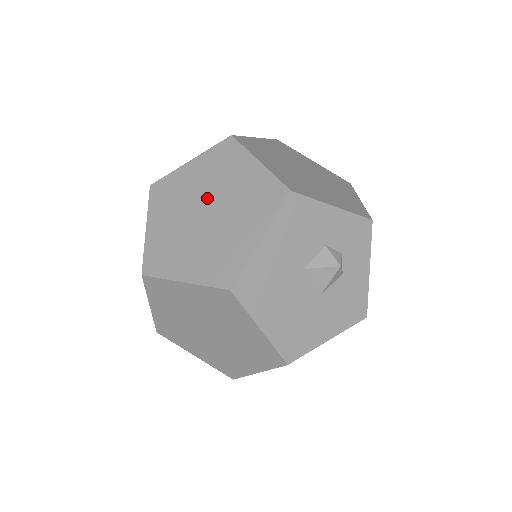
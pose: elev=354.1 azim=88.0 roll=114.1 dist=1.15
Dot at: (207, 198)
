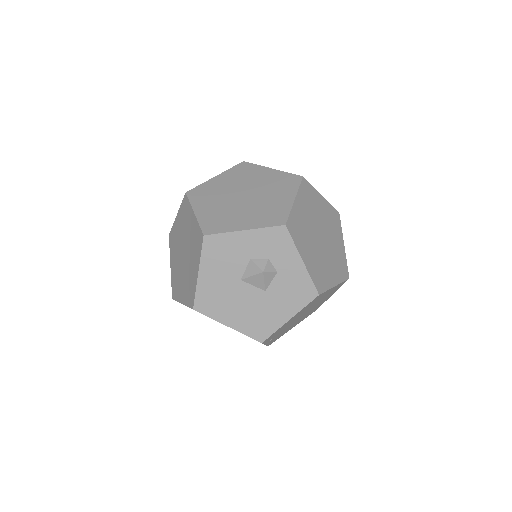
Dot at: (183, 243)
